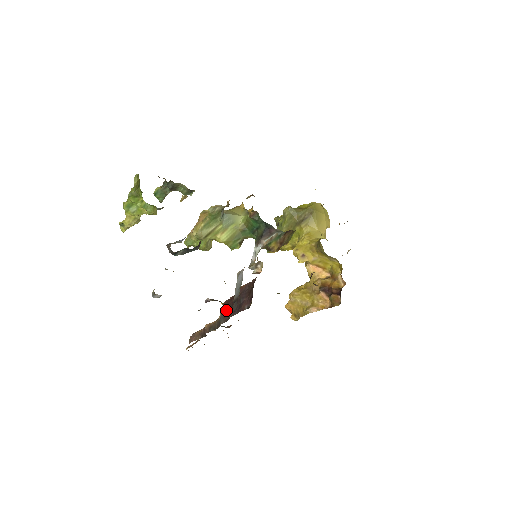
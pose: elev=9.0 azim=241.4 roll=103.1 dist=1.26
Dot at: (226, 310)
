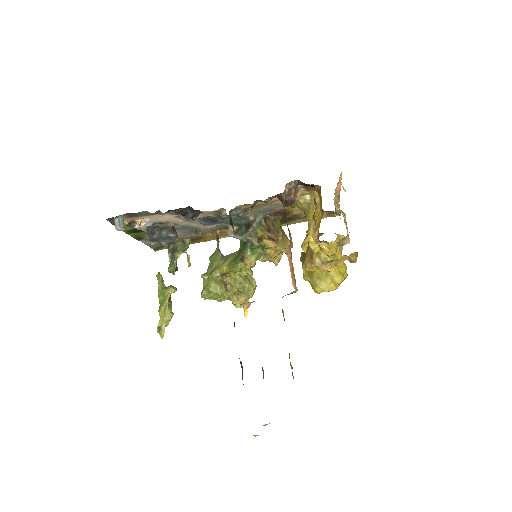
Dot at: occluded
